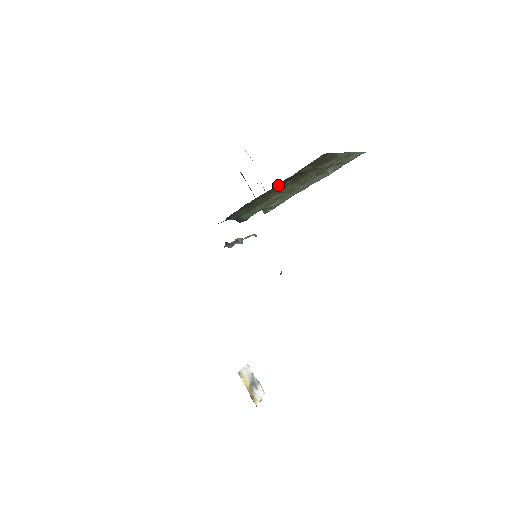
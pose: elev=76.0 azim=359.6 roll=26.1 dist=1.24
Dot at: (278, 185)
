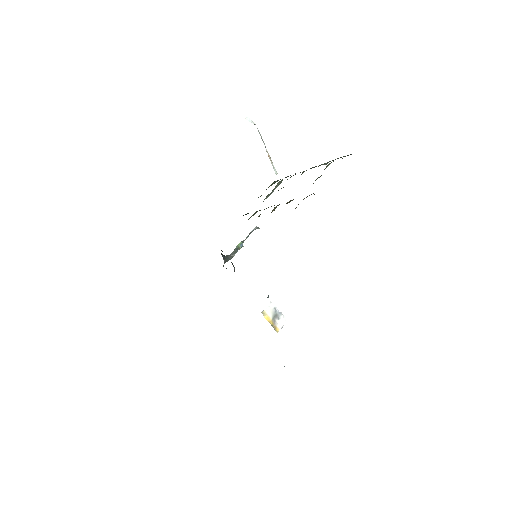
Dot at: occluded
